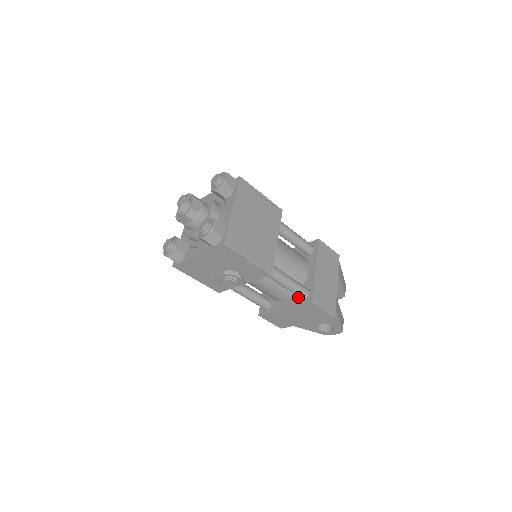
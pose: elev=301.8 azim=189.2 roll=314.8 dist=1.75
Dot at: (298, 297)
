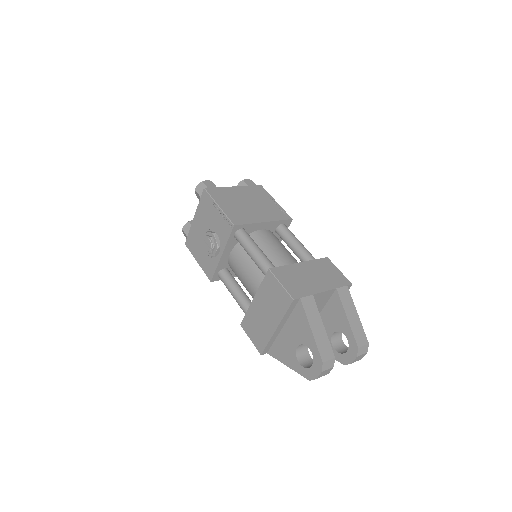
Dot at: occluded
